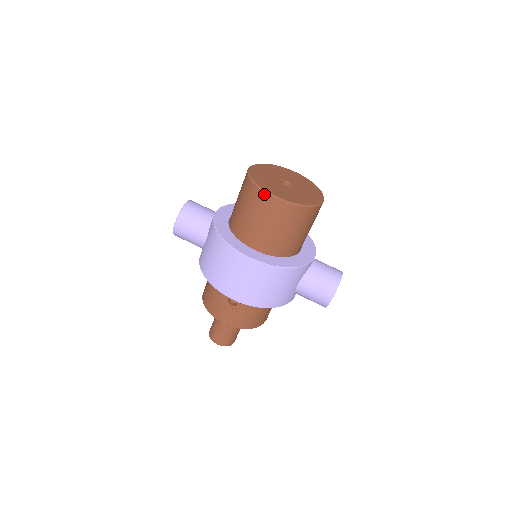
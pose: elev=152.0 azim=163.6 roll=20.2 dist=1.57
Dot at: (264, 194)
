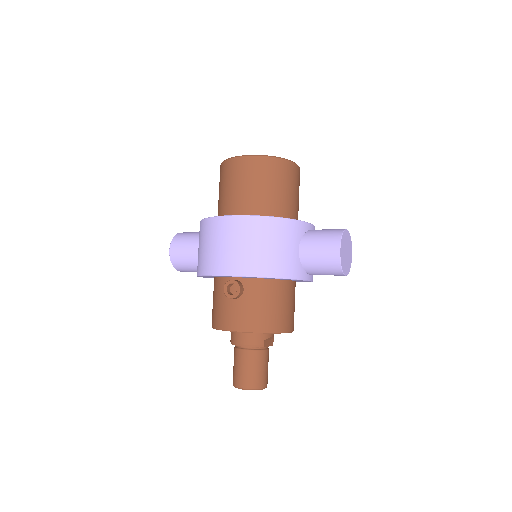
Dot at: (231, 160)
